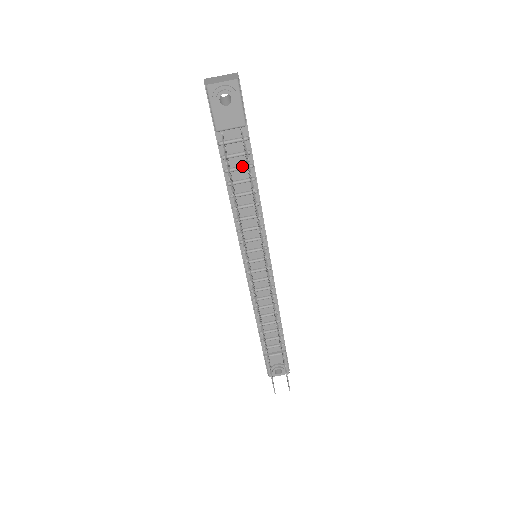
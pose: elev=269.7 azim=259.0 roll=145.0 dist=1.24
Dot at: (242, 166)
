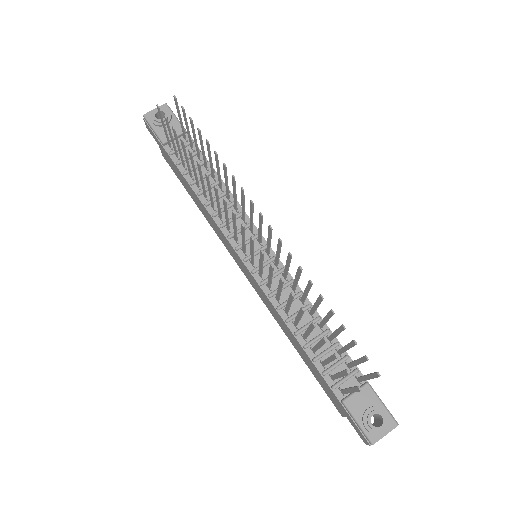
Dot at: occluded
